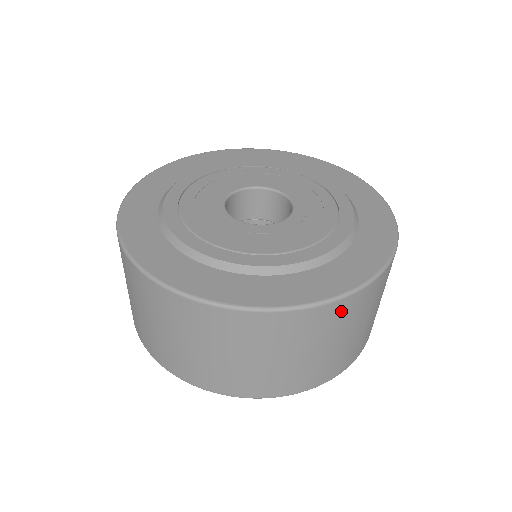
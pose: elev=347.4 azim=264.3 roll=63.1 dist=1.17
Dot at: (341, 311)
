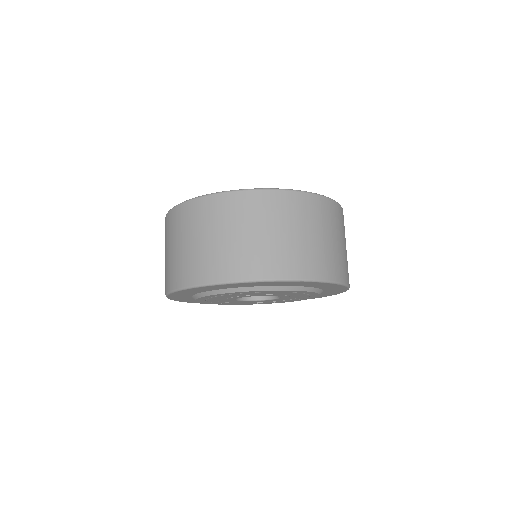
Dot at: (310, 204)
